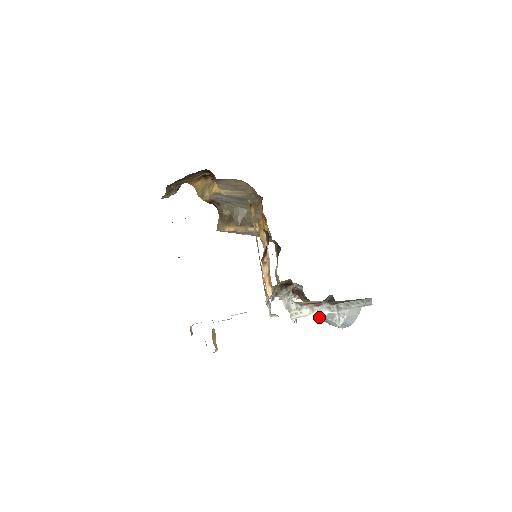
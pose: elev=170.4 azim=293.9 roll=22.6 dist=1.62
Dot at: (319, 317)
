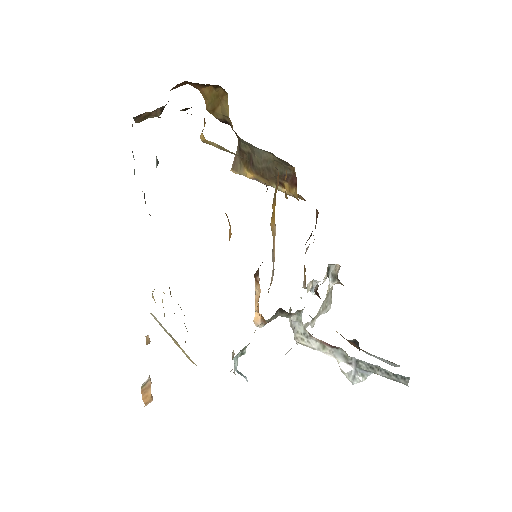
Dot at: occluded
